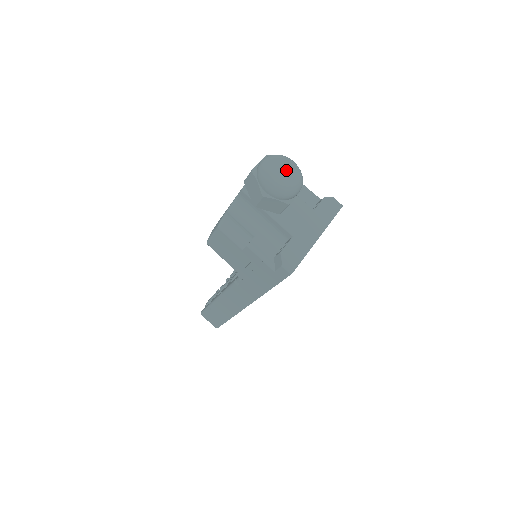
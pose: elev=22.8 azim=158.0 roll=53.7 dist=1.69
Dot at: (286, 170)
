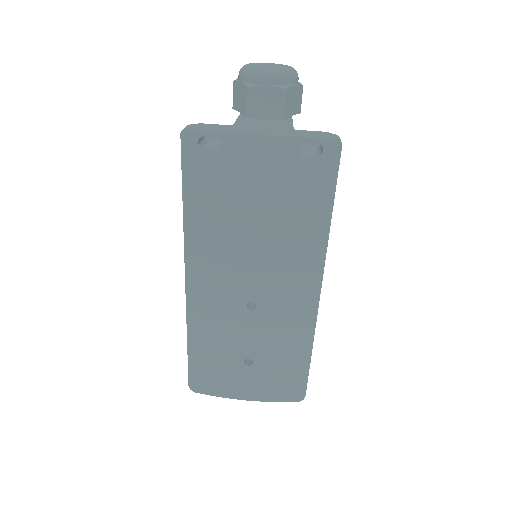
Dot at: (274, 65)
